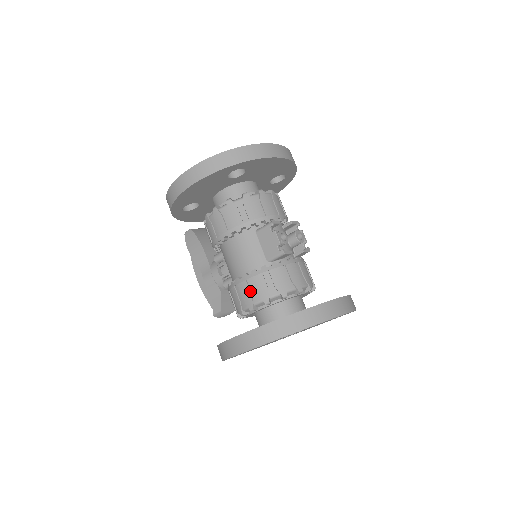
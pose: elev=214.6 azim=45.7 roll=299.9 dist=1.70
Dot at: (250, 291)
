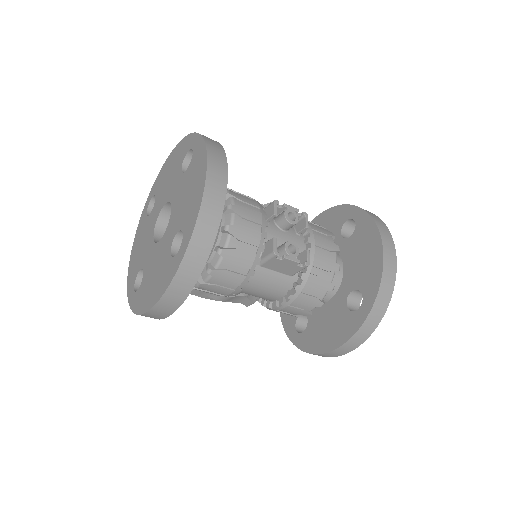
Dot at: (299, 309)
